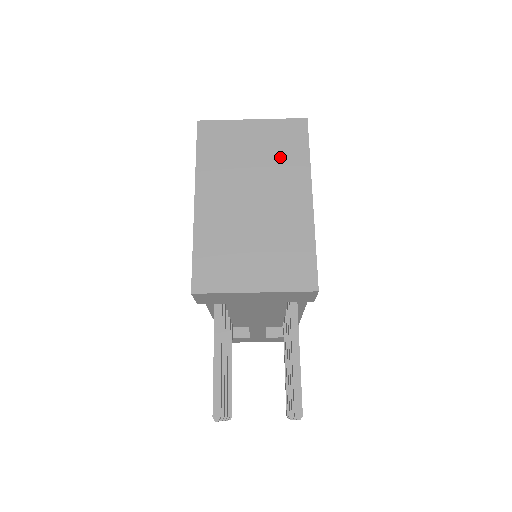
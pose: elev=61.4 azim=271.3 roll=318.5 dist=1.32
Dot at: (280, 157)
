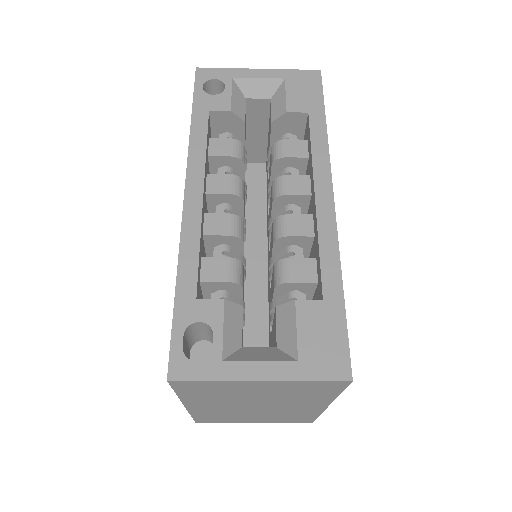
Dot at: (297, 396)
